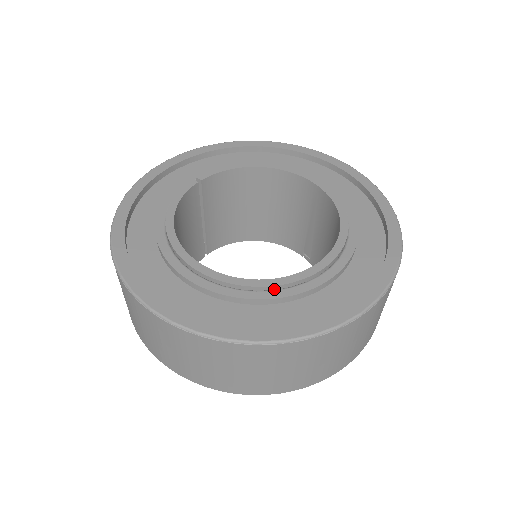
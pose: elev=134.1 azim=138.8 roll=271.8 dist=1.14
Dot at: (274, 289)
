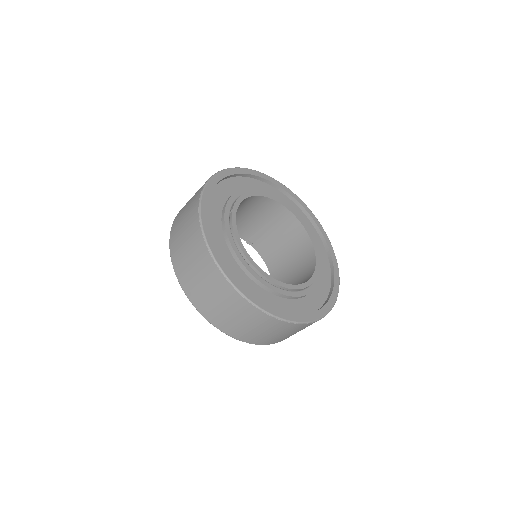
Dot at: (307, 287)
